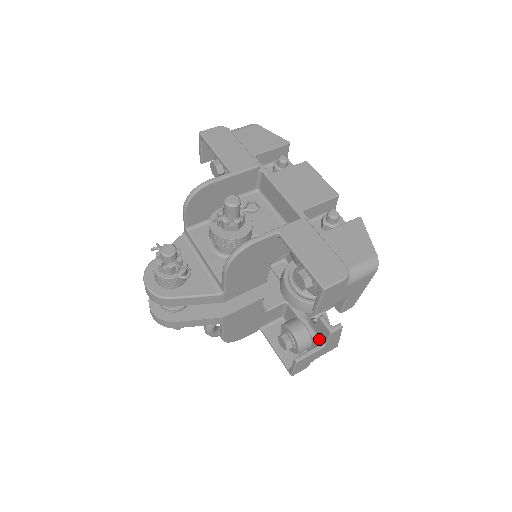
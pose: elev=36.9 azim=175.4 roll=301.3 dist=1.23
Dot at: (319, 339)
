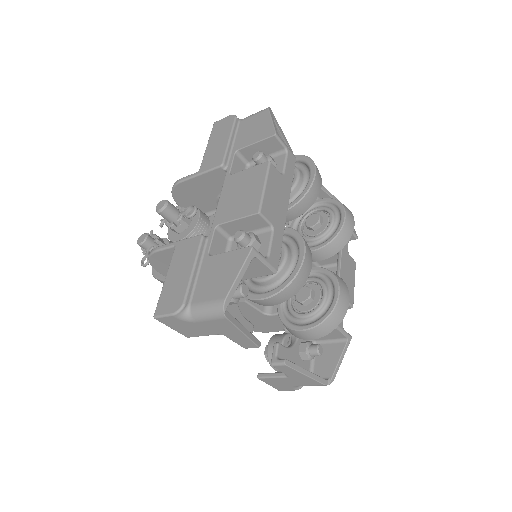
Dot at: occluded
